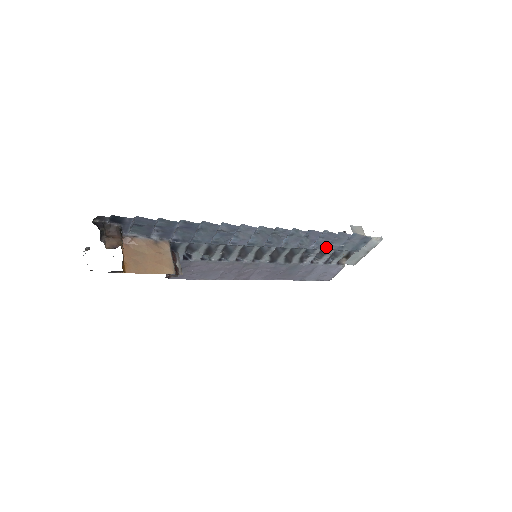
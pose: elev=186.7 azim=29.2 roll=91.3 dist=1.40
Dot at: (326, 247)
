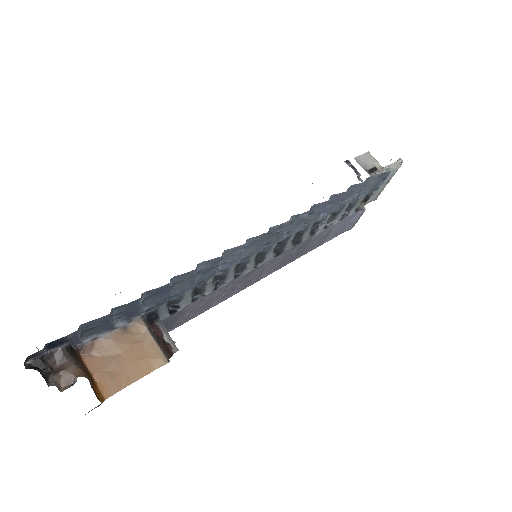
Dot at: (338, 208)
